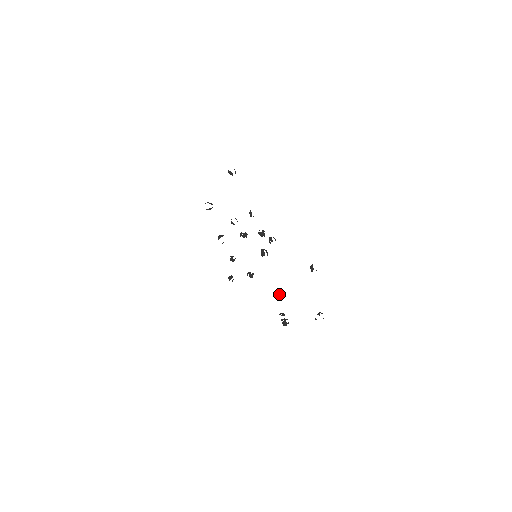
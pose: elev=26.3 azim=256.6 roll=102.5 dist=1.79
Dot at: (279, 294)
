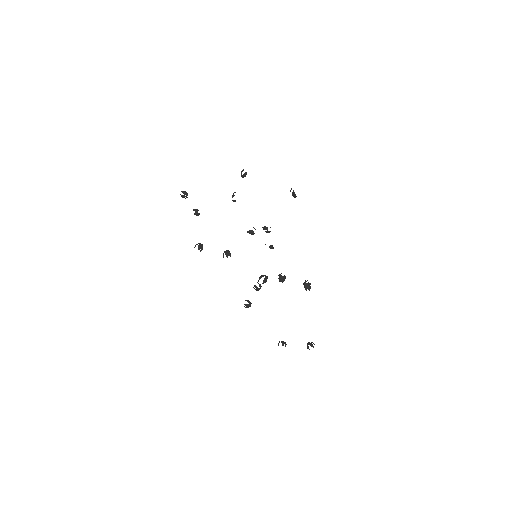
Dot at: (259, 289)
